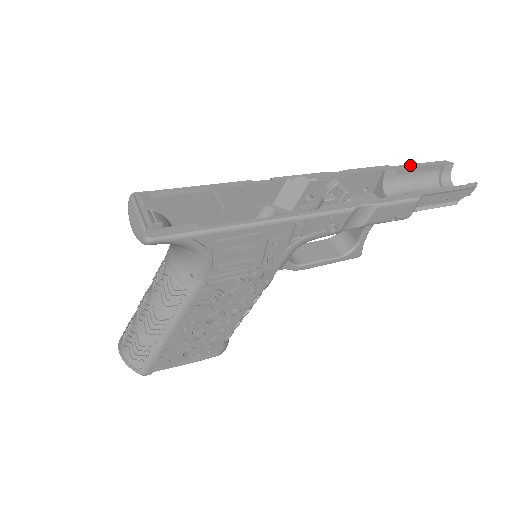
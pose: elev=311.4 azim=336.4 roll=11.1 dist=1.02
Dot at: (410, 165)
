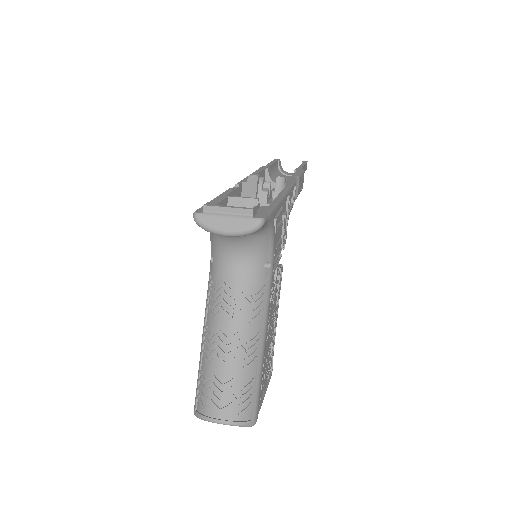
Dot at: (269, 164)
